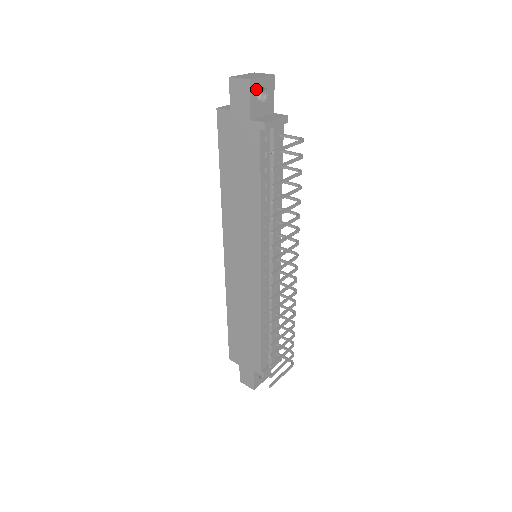
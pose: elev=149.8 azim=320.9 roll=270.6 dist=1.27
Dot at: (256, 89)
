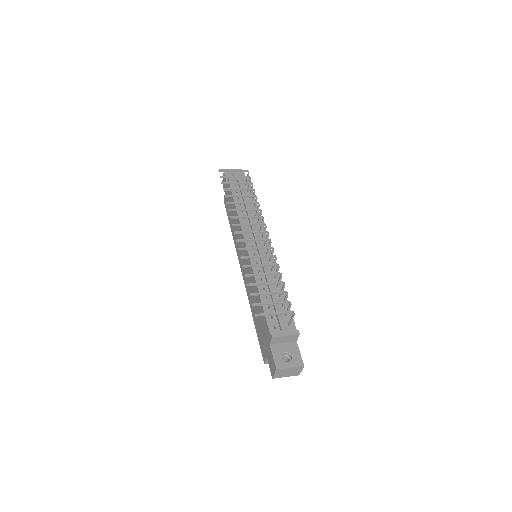
Dot at: (230, 175)
